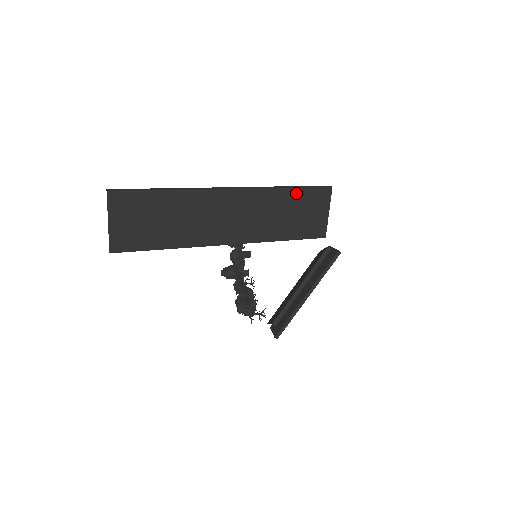
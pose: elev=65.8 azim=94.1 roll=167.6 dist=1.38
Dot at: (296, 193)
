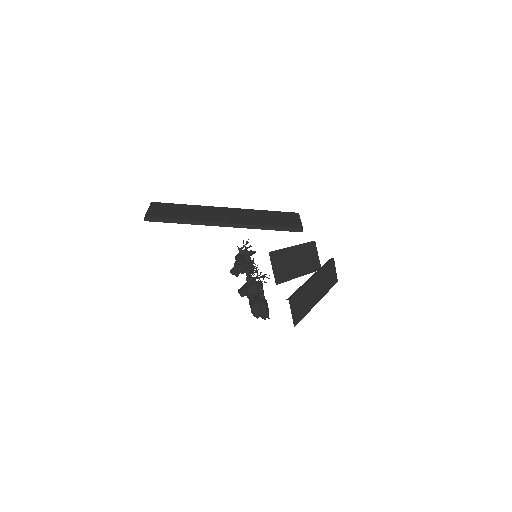
Dot at: (272, 213)
